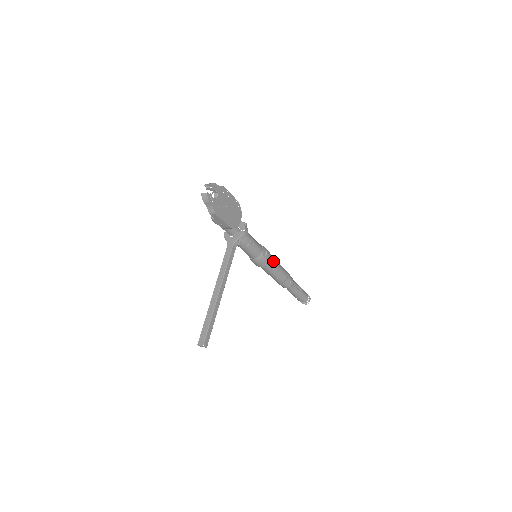
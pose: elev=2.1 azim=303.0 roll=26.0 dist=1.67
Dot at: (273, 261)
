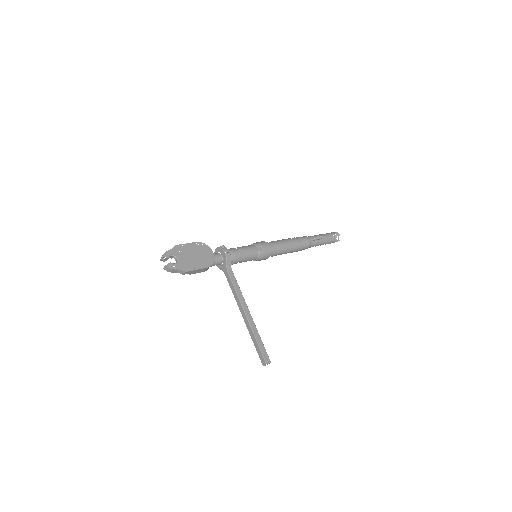
Dot at: (274, 245)
